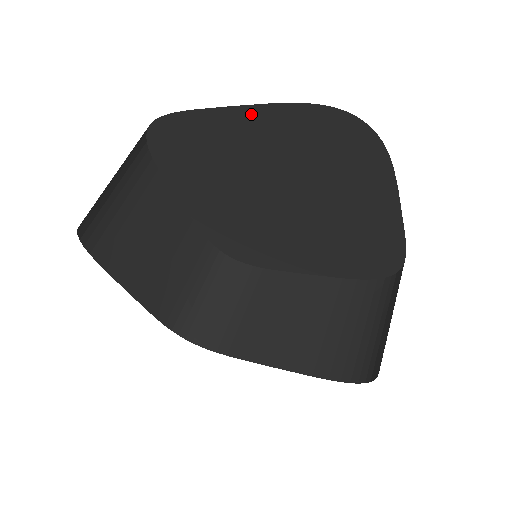
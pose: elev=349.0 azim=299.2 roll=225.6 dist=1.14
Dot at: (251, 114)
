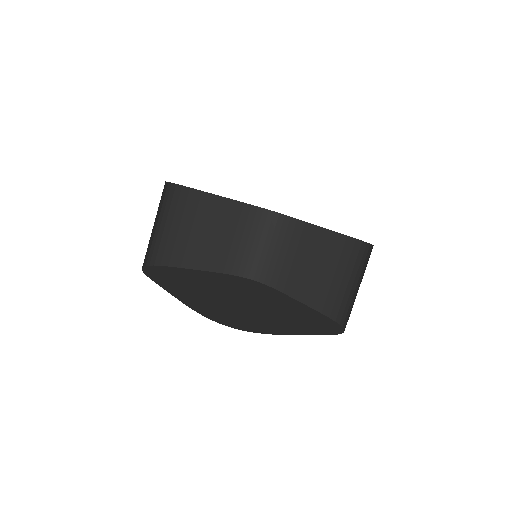
Dot at: occluded
